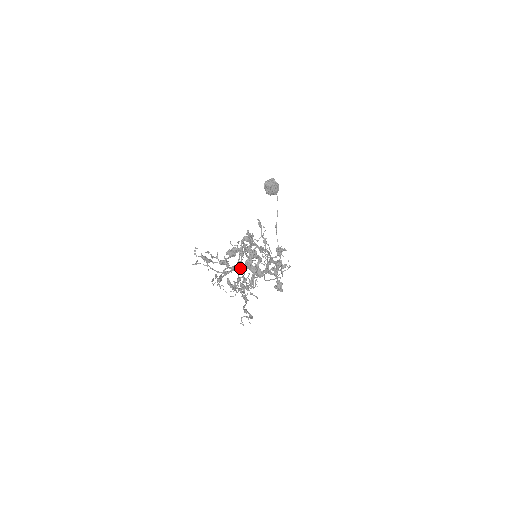
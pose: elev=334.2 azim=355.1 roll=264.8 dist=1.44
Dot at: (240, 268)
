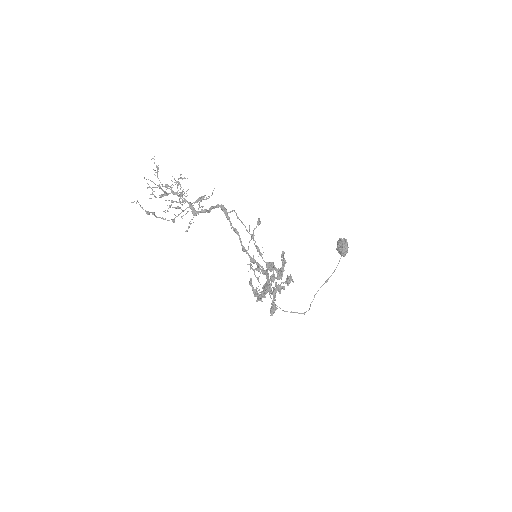
Dot at: (175, 193)
